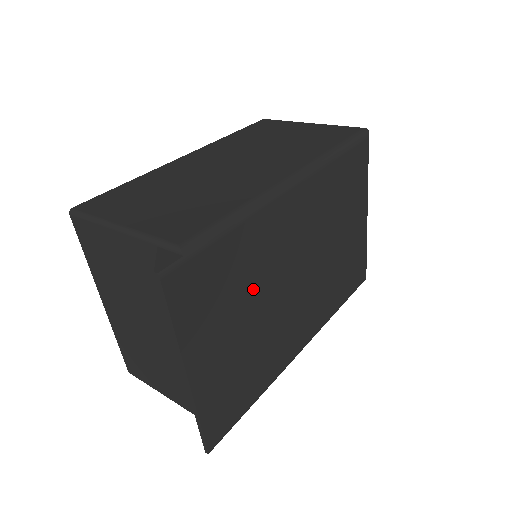
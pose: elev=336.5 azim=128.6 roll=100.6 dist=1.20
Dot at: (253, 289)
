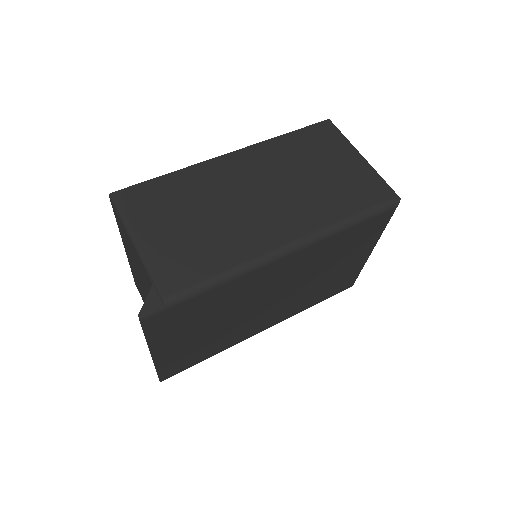
Dot at: (224, 312)
